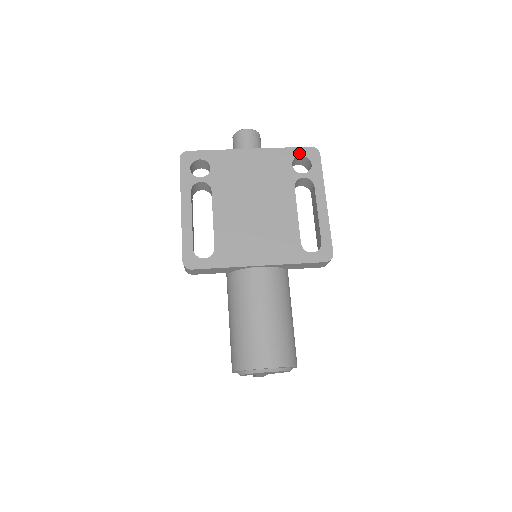
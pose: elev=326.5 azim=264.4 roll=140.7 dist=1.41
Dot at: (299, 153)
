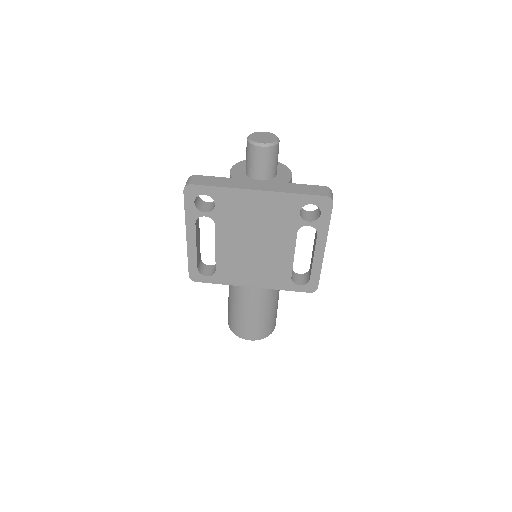
Dot at: (310, 201)
